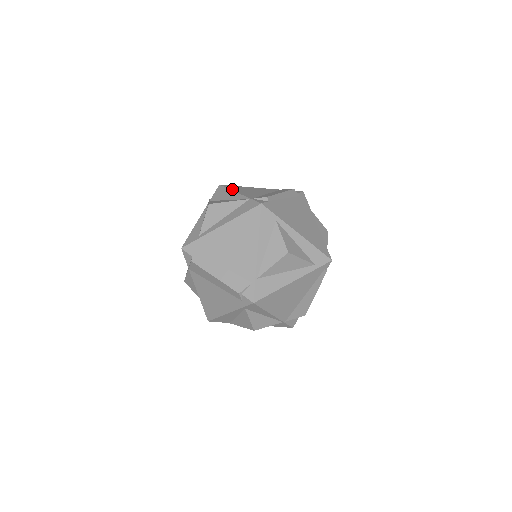
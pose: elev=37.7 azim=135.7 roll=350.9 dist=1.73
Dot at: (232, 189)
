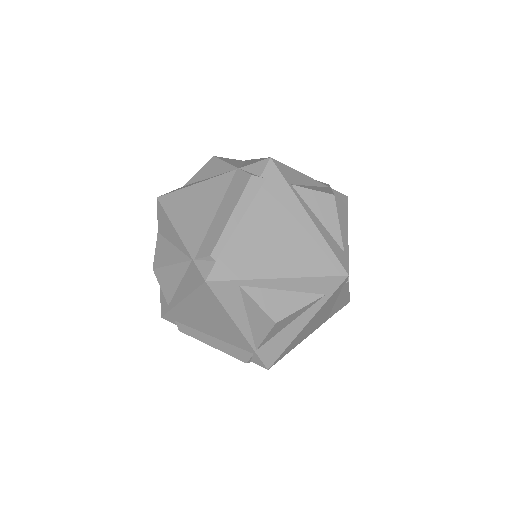
Dot at: (171, 216)
